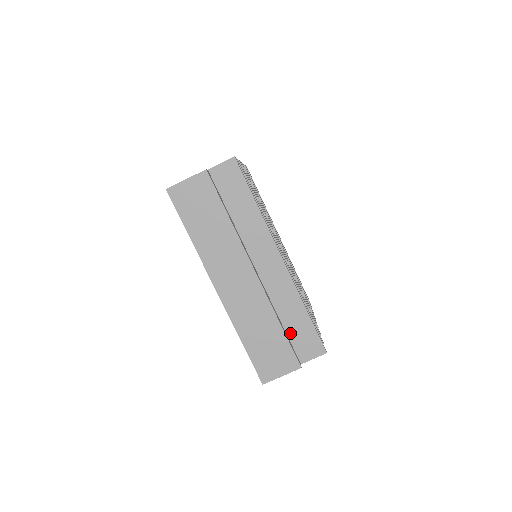
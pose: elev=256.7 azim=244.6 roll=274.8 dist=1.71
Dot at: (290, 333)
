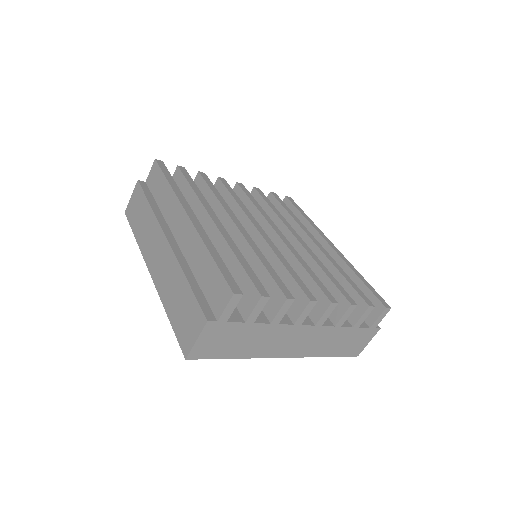
Dot at: (204, 288)
